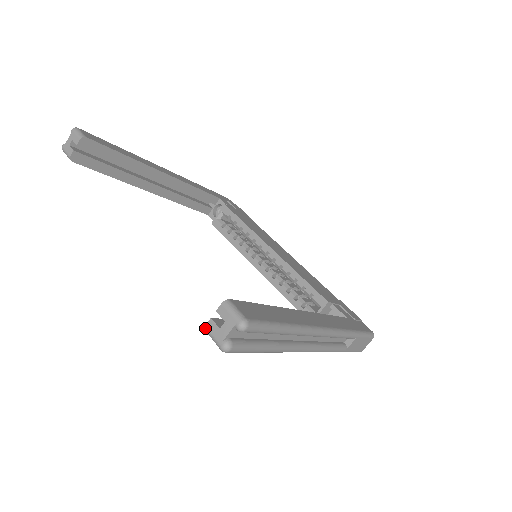
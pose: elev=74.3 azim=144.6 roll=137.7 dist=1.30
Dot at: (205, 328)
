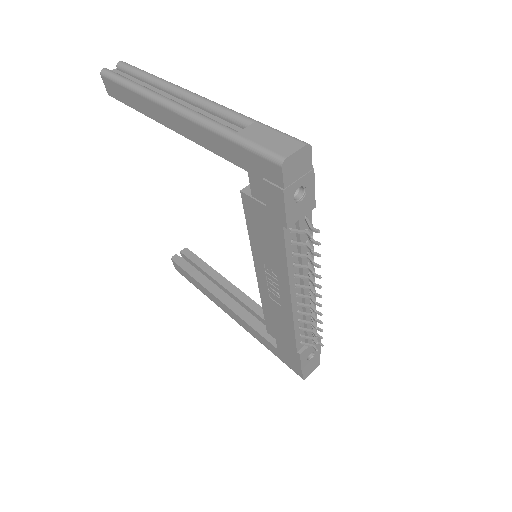
Dot at: (108, 92)
